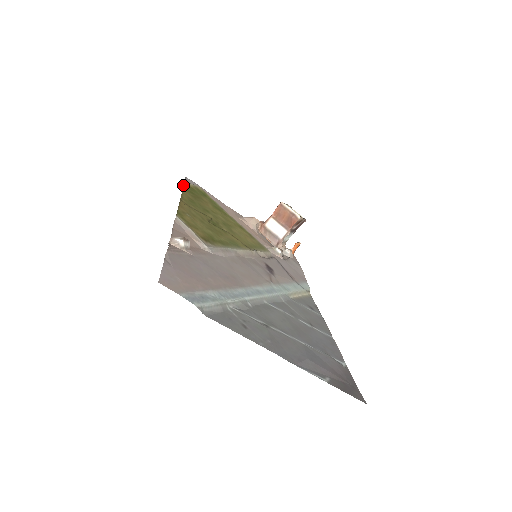
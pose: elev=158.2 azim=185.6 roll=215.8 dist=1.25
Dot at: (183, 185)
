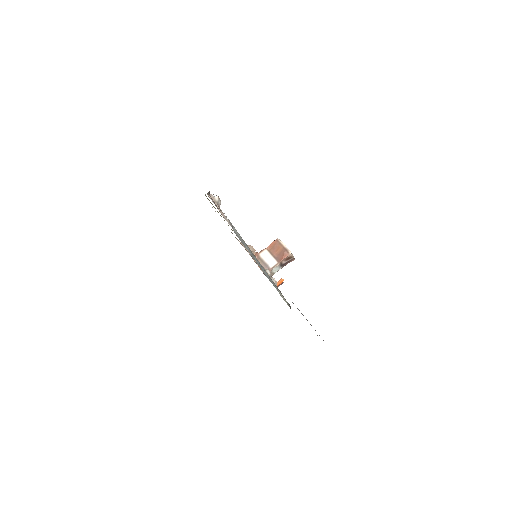
Dot at: occluded
